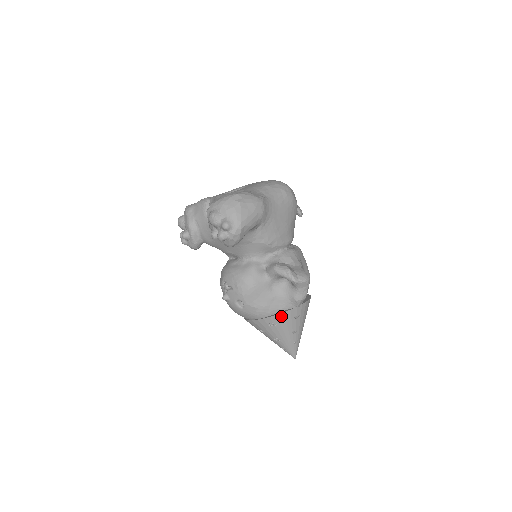
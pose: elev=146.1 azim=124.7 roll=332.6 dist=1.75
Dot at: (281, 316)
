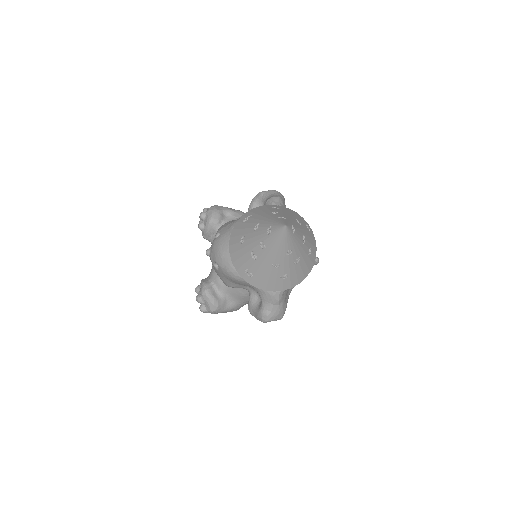
Dot at: (254, 210)
